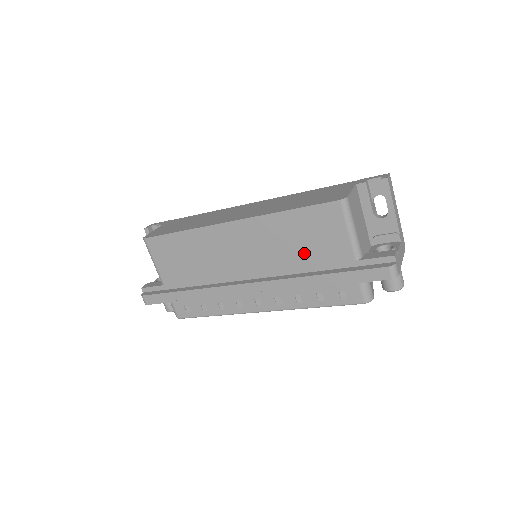
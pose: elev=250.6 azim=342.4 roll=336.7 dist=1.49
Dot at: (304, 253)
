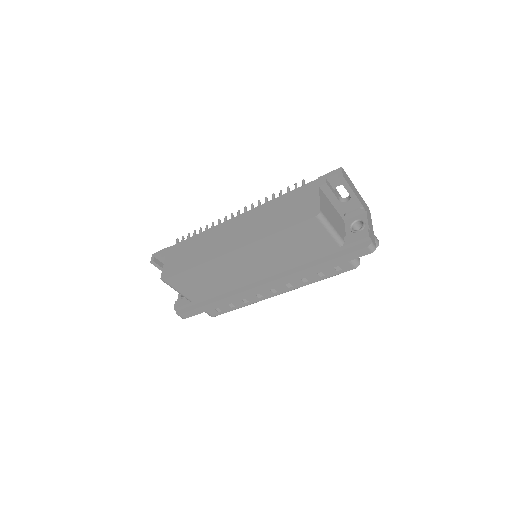
Dot at: (299, 254)
